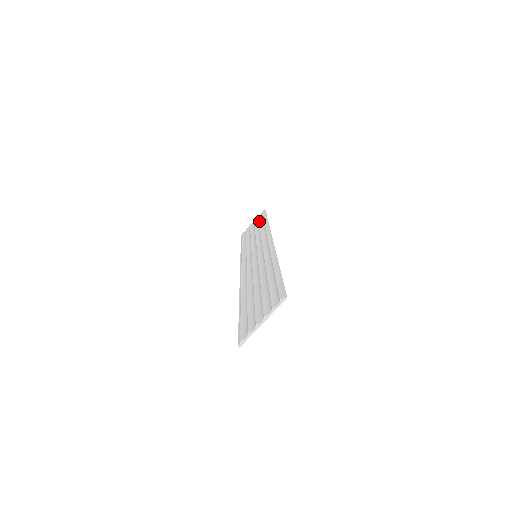
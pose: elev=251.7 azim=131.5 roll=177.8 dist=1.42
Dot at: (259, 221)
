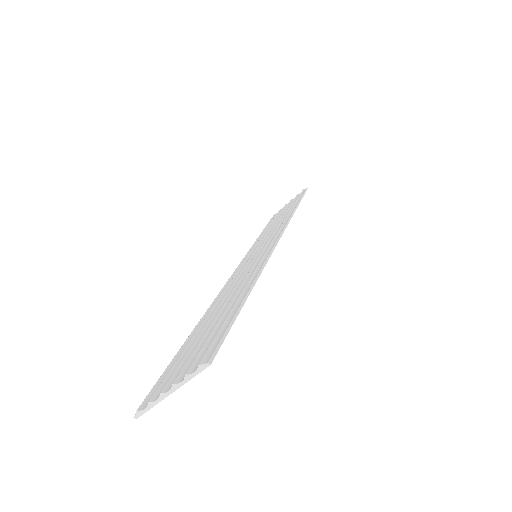
Dot at: (291, 203)
